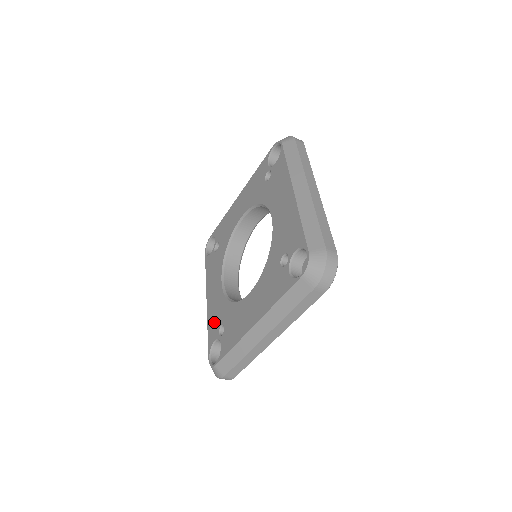
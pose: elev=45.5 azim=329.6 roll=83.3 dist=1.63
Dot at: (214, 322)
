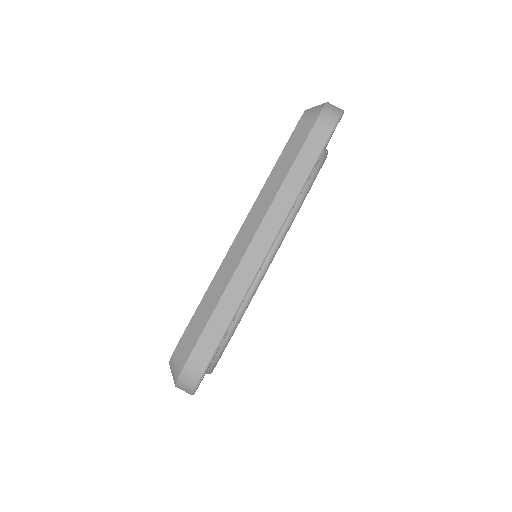
Dot at: occluded
